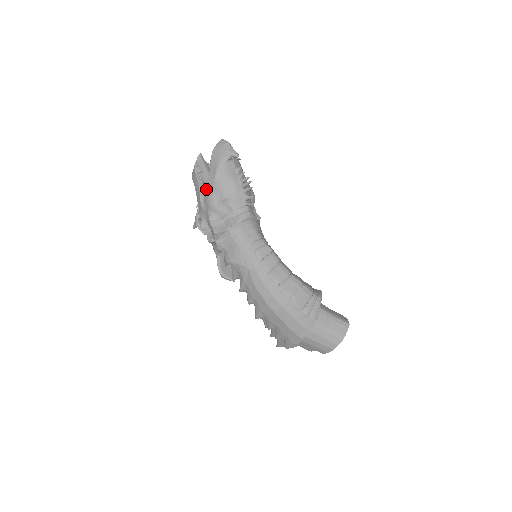
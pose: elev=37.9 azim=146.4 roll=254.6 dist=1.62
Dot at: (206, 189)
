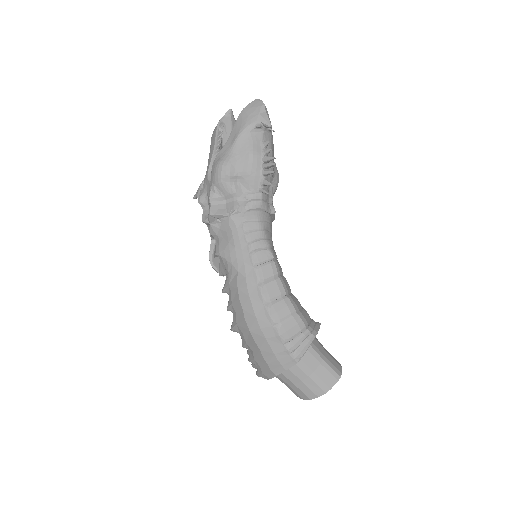
Dot at: (218, 156)
